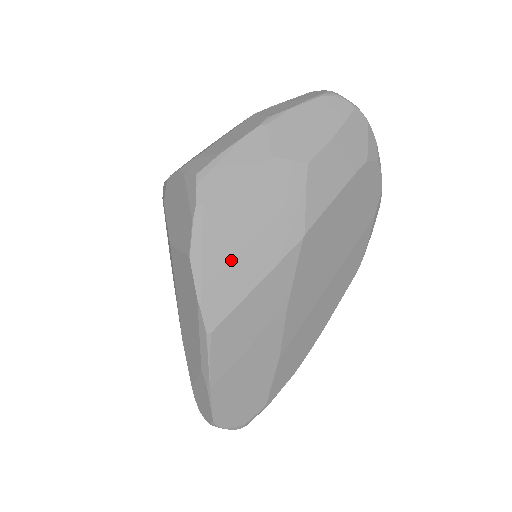
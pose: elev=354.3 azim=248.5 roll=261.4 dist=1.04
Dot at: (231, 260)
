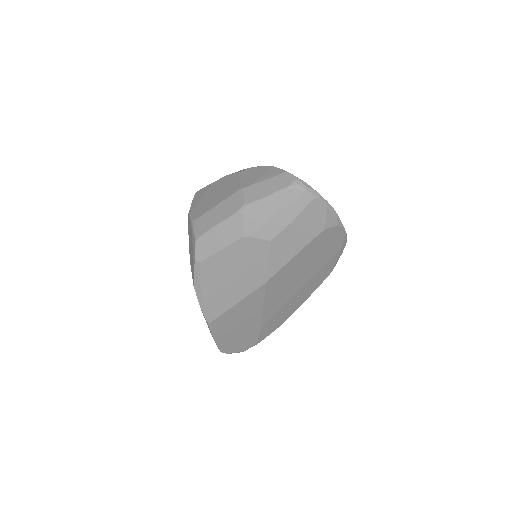
Dot at: (219, 290)
